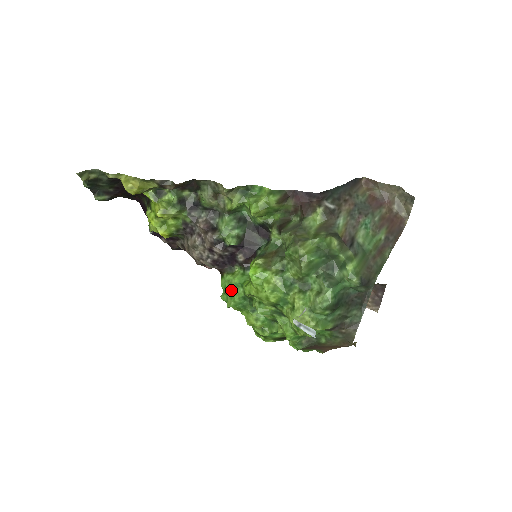
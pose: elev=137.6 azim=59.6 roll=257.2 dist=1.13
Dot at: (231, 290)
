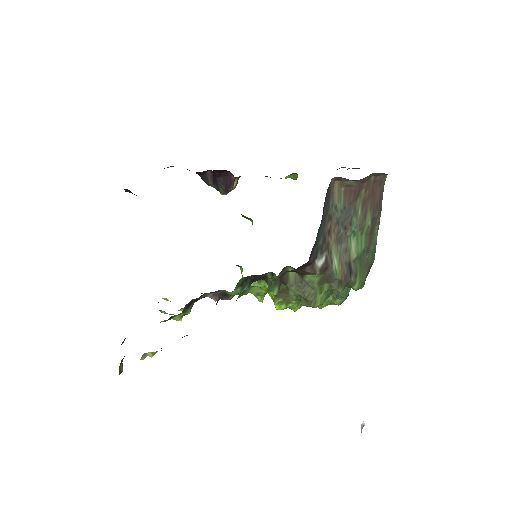
Dot at: occluded
